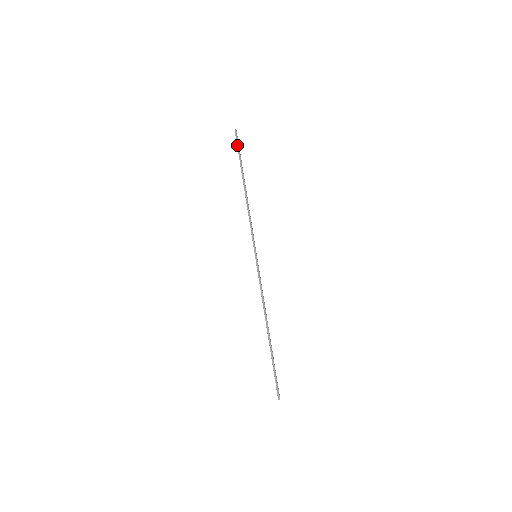
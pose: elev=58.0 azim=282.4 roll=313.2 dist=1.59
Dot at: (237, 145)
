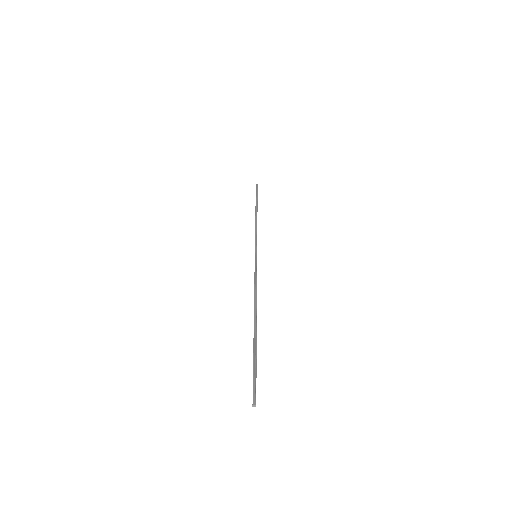
Dot at: (256, 191)
